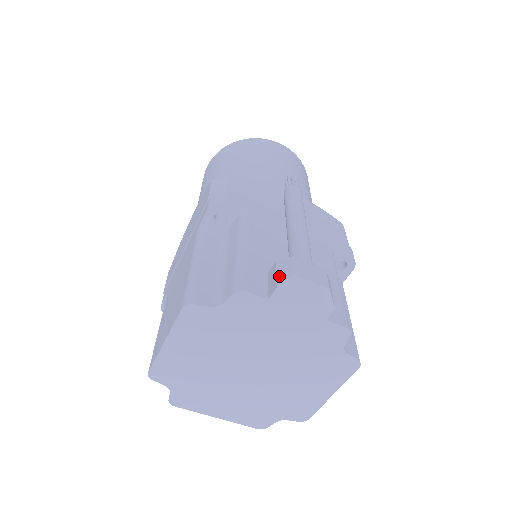
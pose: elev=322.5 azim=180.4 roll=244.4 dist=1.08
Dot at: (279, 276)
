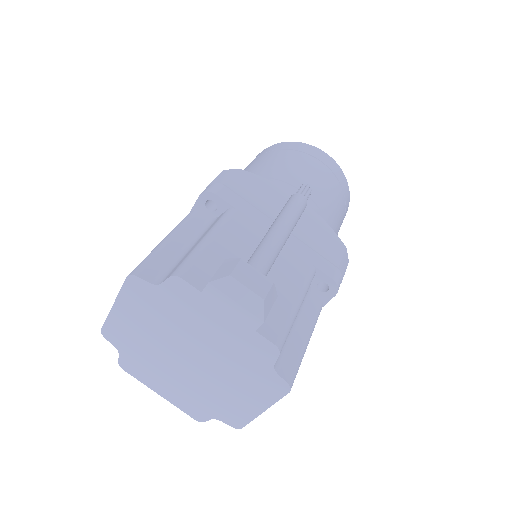
Dot at: (218, 273)
